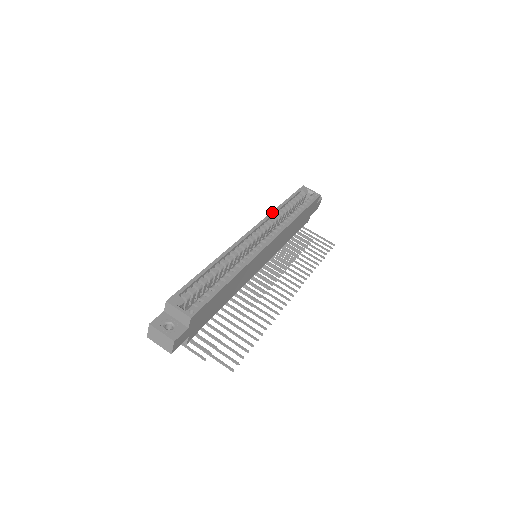
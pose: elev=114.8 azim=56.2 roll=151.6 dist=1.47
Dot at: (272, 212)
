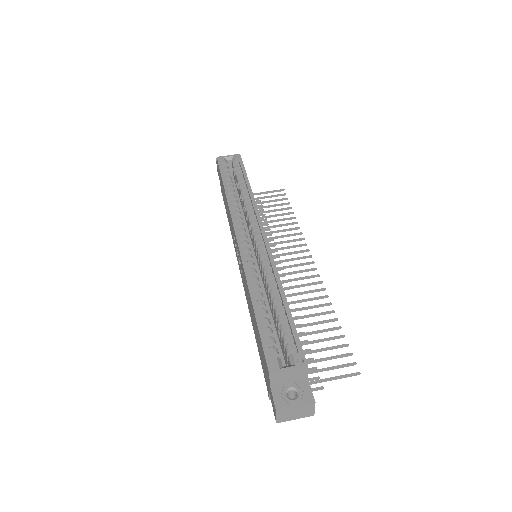
Dot at: (229, 204)
